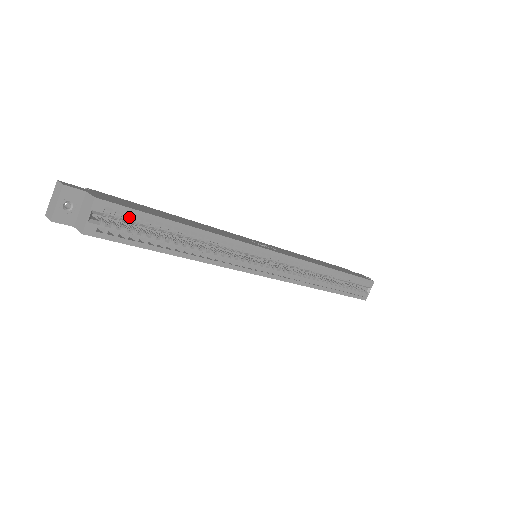
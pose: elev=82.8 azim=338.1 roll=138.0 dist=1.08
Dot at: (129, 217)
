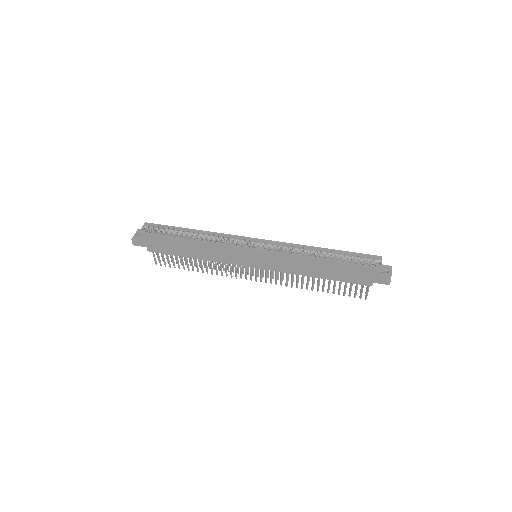
Dot at: (161, 229)
